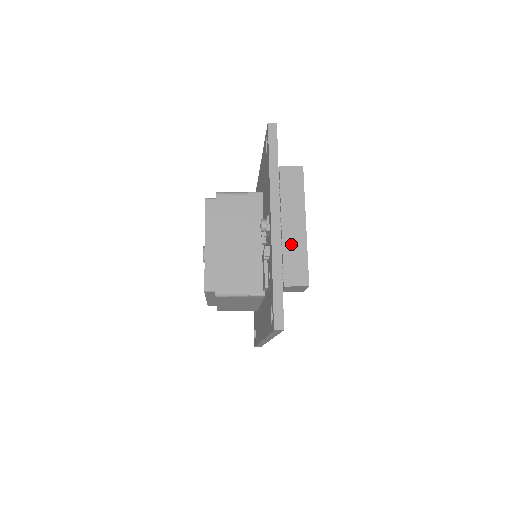
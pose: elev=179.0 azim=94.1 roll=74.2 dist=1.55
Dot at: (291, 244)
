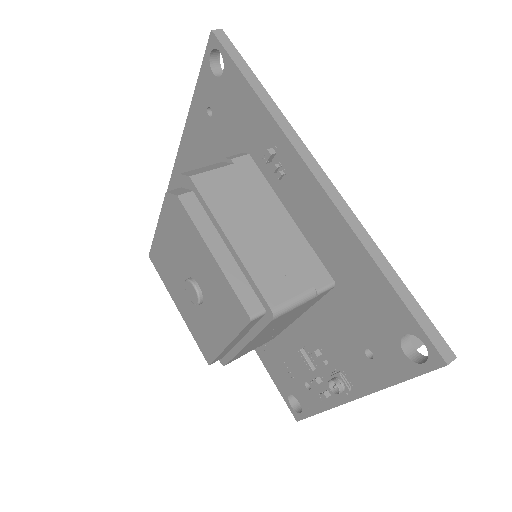
Dot at: occluded
